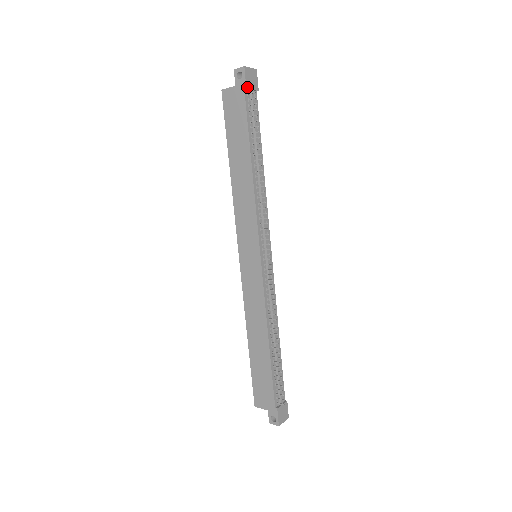
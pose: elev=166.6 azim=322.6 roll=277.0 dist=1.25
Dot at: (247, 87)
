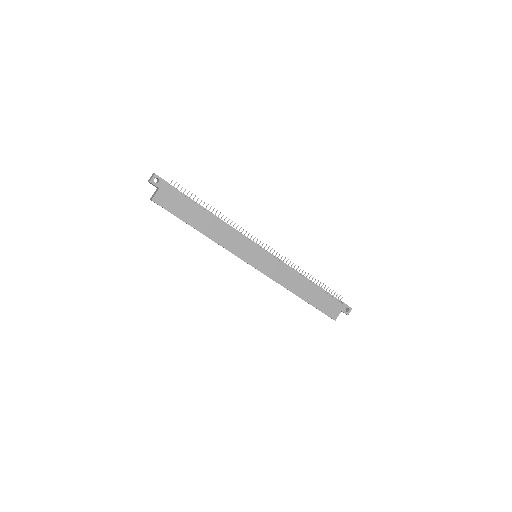
Dot at: (167, 182)
